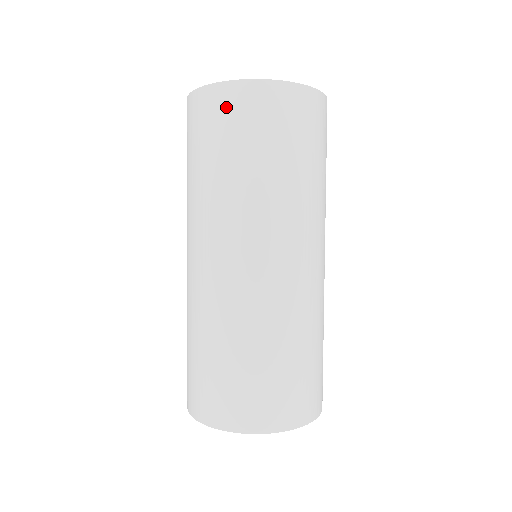
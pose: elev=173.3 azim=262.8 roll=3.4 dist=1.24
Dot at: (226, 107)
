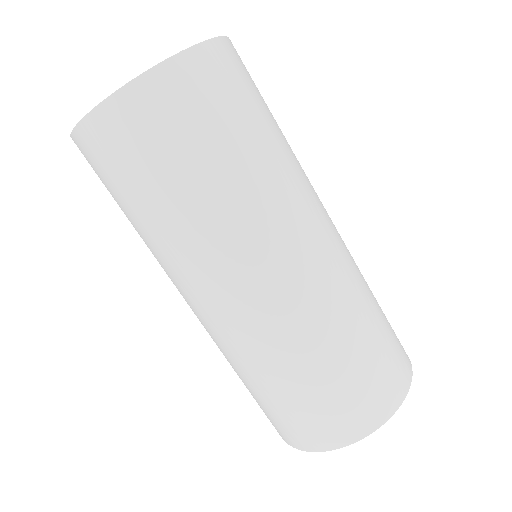
Dot at: (93, 157)
